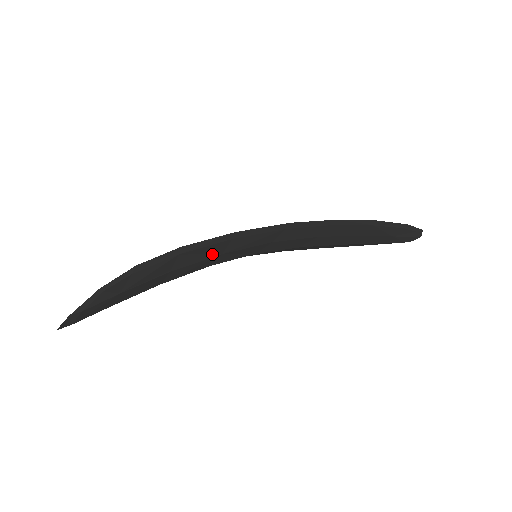
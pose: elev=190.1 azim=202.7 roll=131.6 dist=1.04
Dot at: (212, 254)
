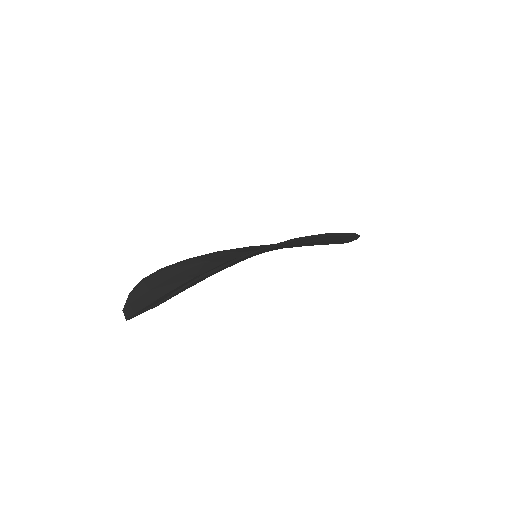
Dot at: (245, 259)
